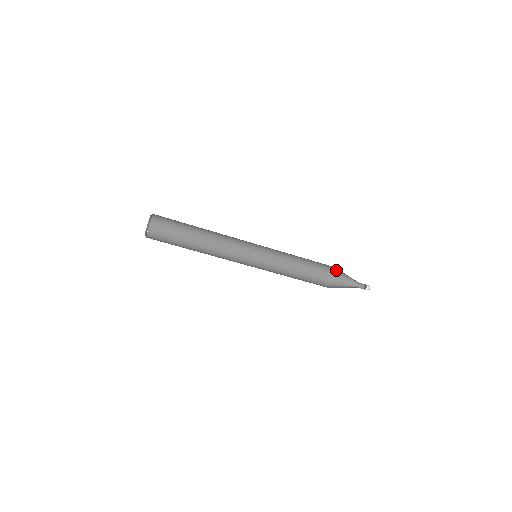
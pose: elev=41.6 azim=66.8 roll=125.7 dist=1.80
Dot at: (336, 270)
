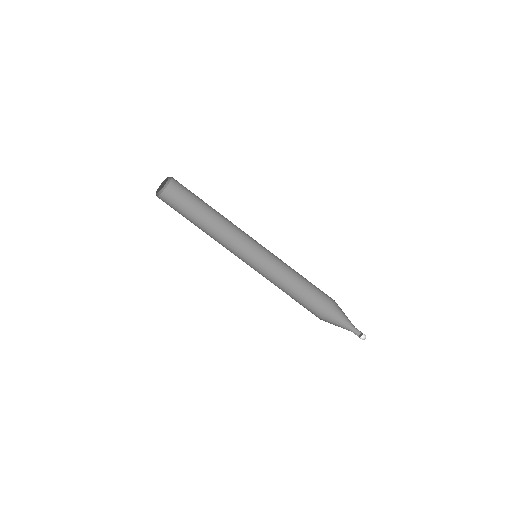
Dot at: (335, 305)
